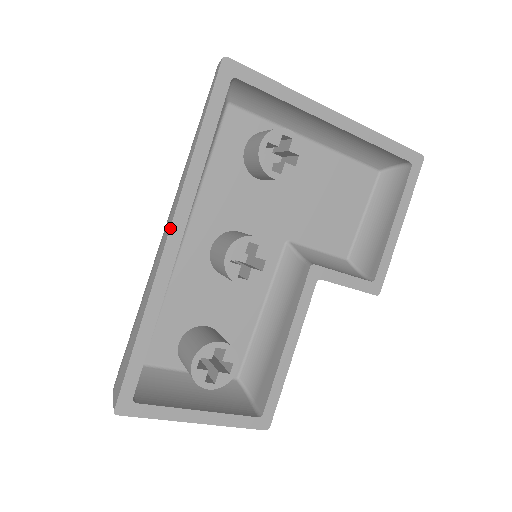
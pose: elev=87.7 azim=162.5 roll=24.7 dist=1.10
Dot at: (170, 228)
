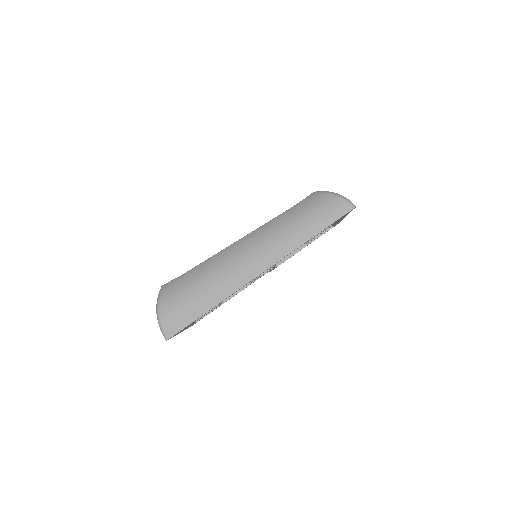
Dot at: occluded
